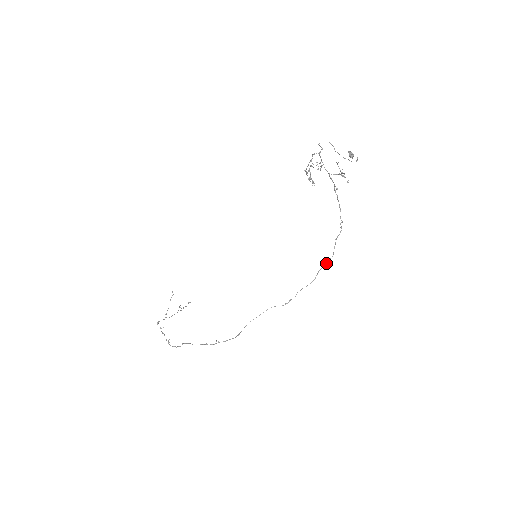
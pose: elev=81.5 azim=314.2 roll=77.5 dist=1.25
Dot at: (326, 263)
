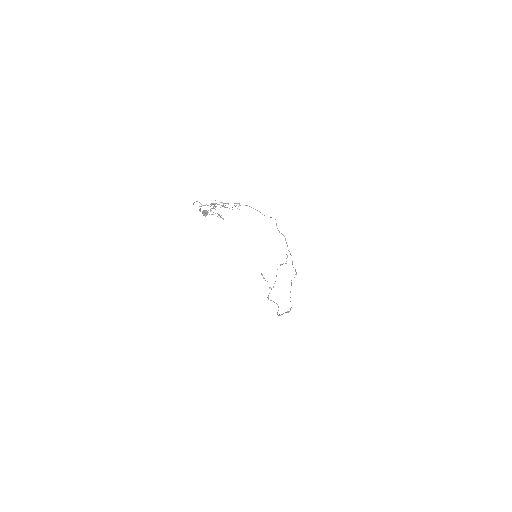
Dot at: occluded
